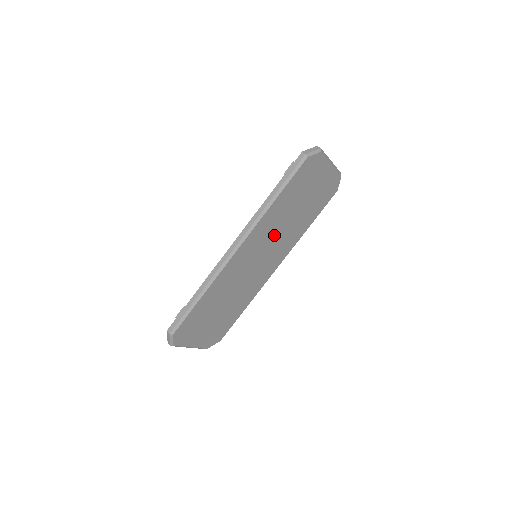
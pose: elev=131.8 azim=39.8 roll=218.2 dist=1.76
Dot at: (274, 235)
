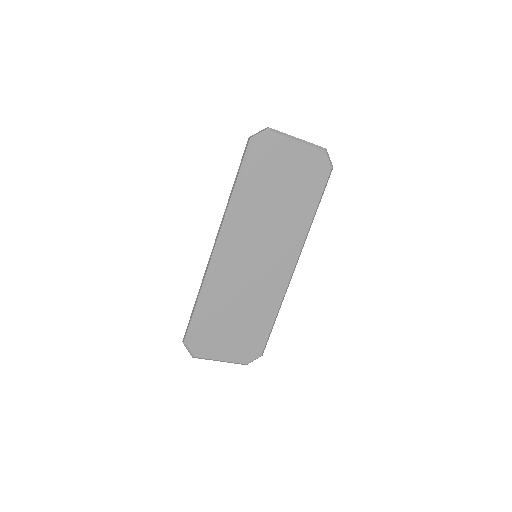
Dot at: (262, 229)
